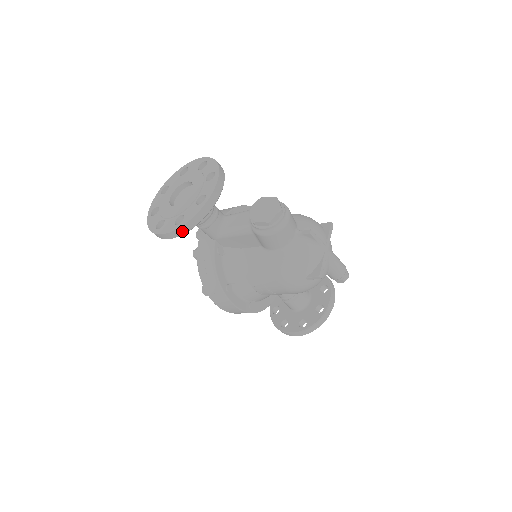
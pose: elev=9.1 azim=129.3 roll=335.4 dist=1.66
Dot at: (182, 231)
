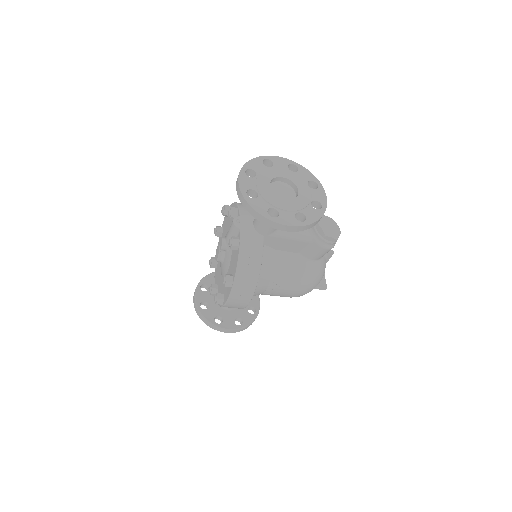
Dot at: (303, 228)
